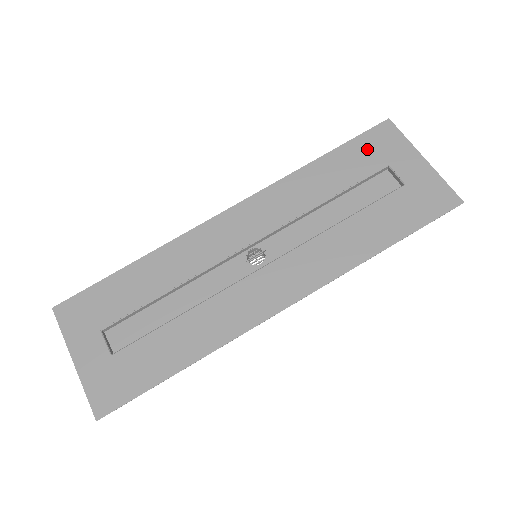
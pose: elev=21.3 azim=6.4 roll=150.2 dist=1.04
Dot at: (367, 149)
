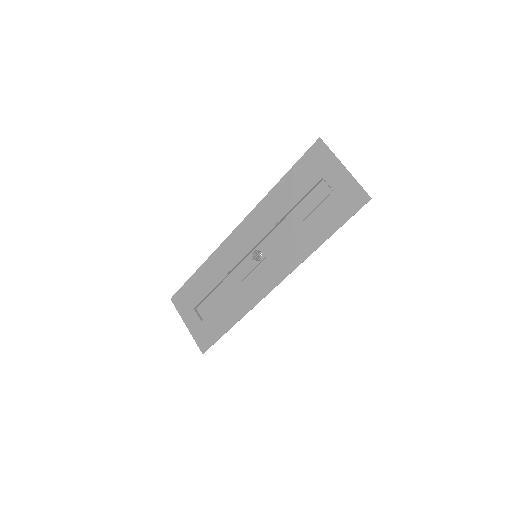
Dot at: (308, 167)
